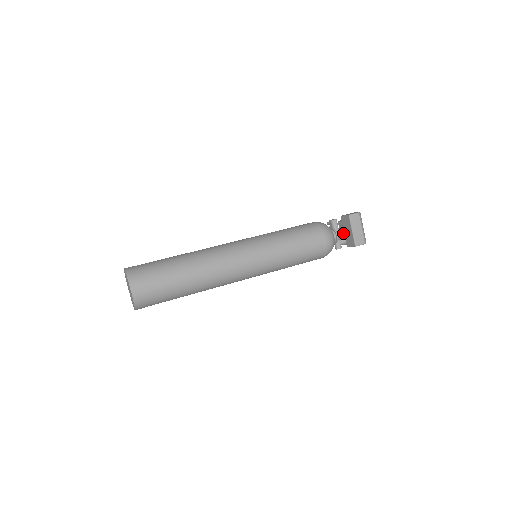
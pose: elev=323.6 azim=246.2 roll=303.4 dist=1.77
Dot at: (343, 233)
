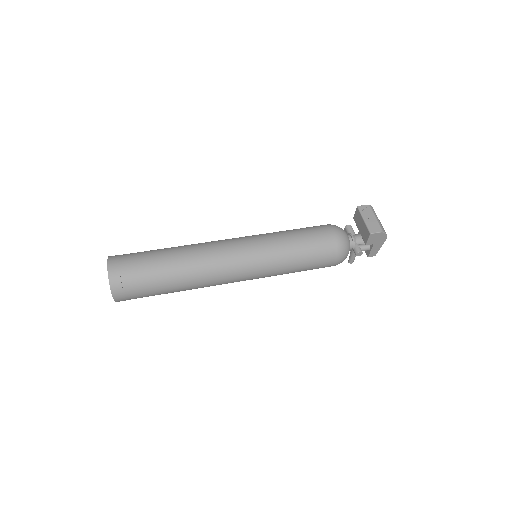
Dot at: (360, 236)
